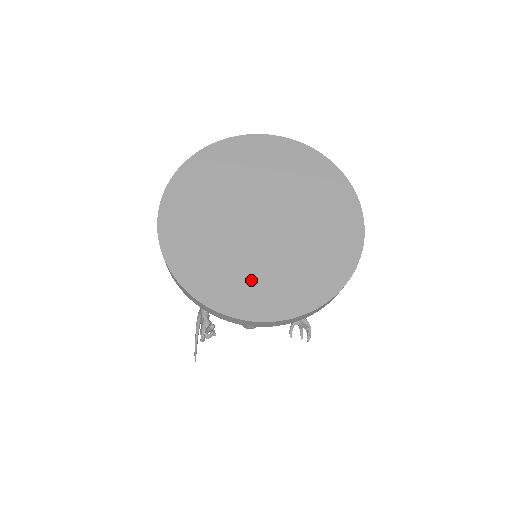
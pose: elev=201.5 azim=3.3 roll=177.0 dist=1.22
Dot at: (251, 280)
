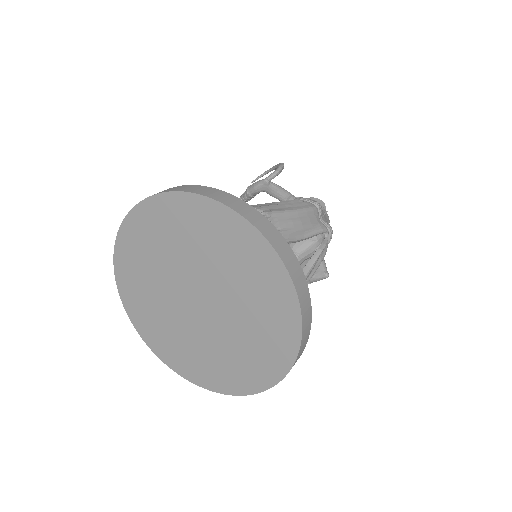
Dot at: (153, 312)
